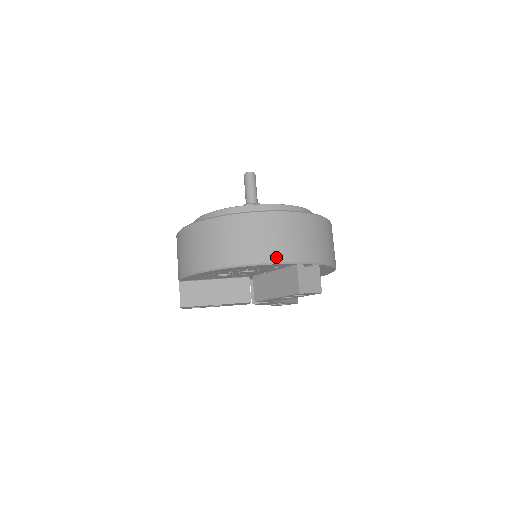
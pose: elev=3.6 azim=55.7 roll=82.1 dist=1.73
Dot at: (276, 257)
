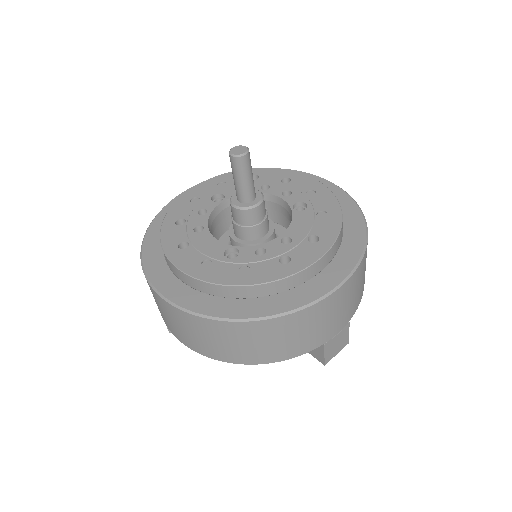
Dot at: (299, 352)
